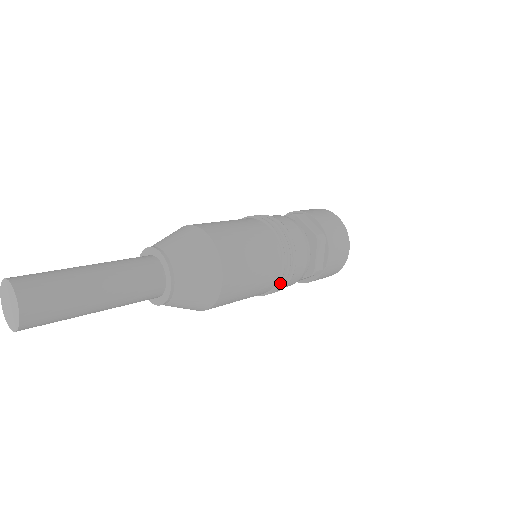
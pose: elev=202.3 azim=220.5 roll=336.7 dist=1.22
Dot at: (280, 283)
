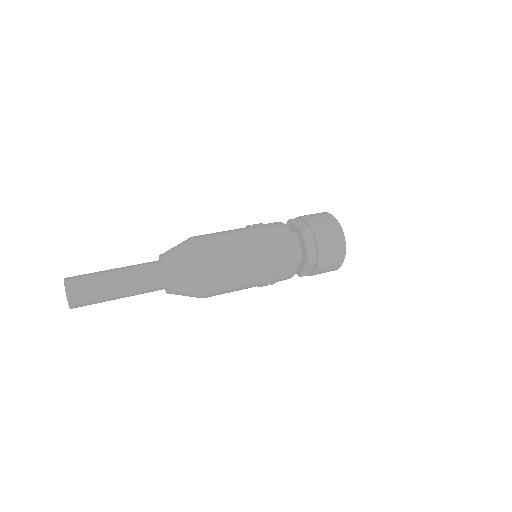
Dot at: occluded
